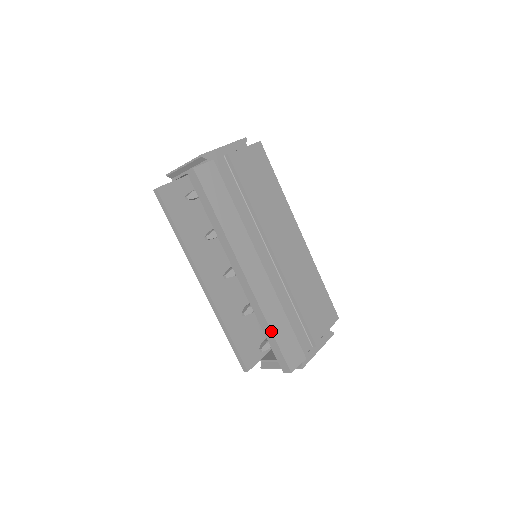
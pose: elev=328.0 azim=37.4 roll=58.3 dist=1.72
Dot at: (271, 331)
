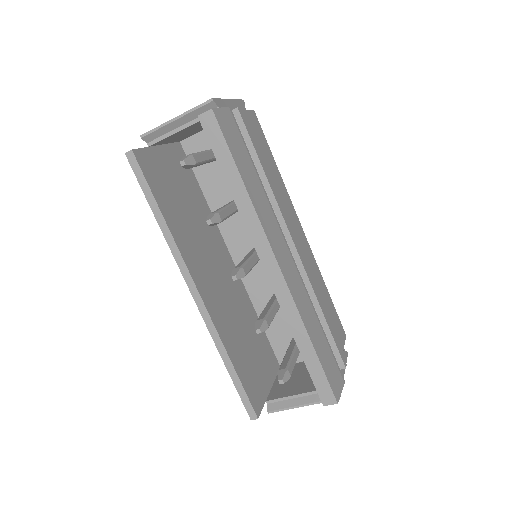
Dot at: (313, 345)
